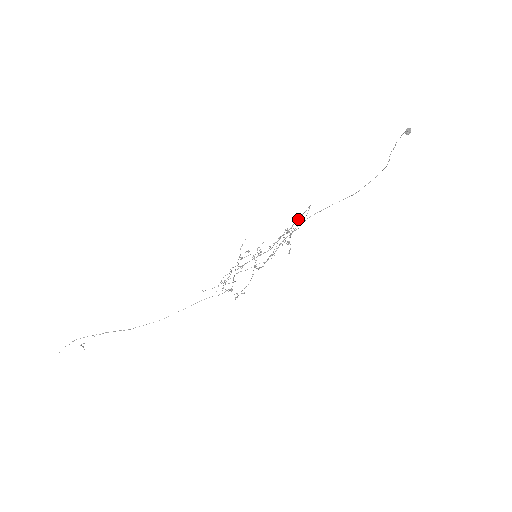
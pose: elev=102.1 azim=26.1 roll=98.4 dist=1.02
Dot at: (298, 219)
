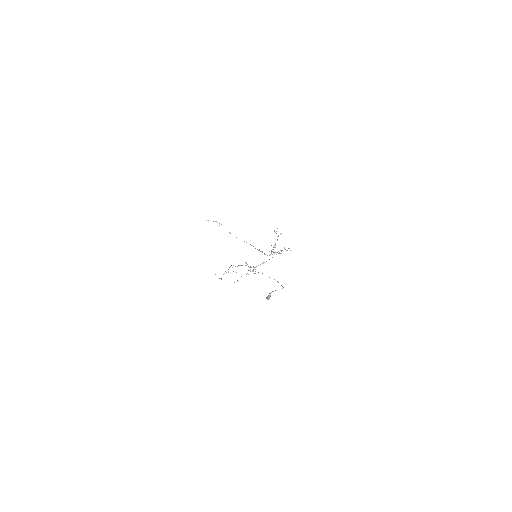
Dot at: occluded
